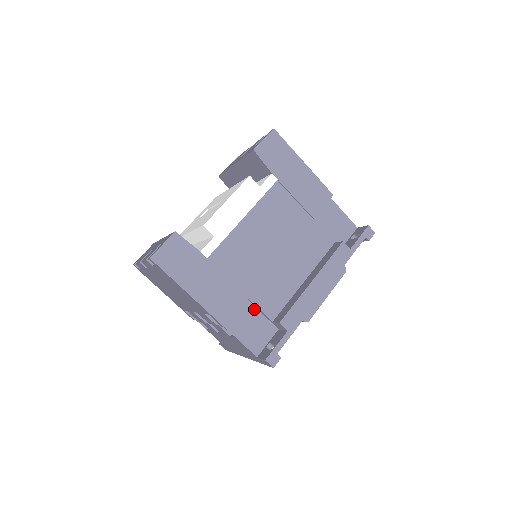
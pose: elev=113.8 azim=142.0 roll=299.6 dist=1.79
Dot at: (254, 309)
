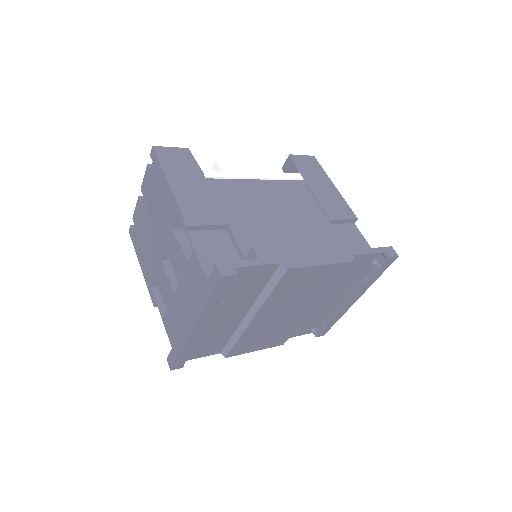
Dot at: (229, 242)
